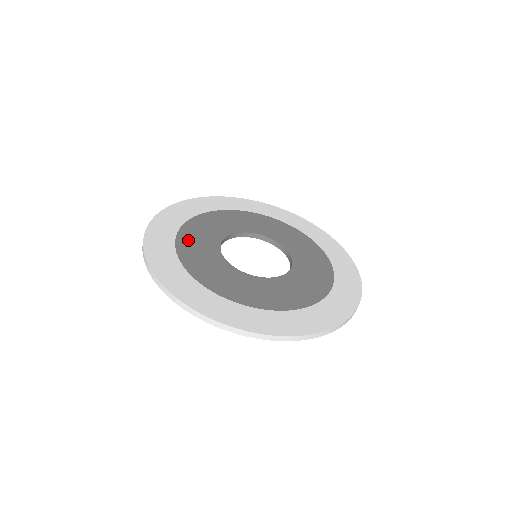
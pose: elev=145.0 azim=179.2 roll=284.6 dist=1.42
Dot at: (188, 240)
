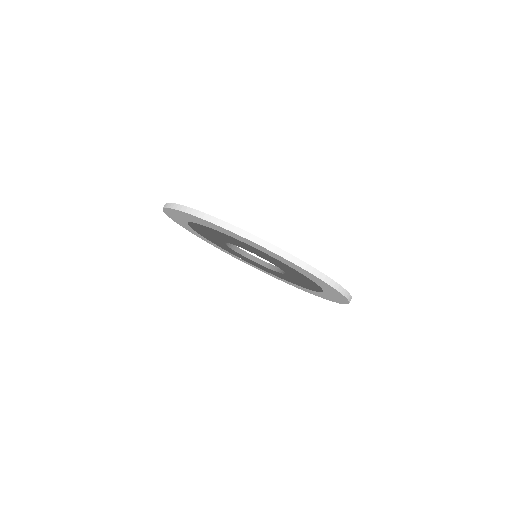
Dot at: occluded
